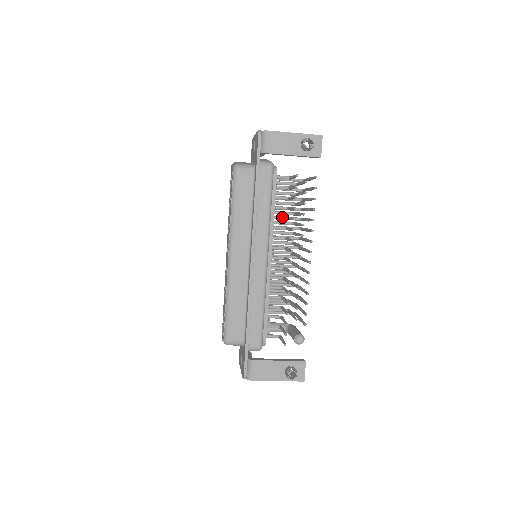
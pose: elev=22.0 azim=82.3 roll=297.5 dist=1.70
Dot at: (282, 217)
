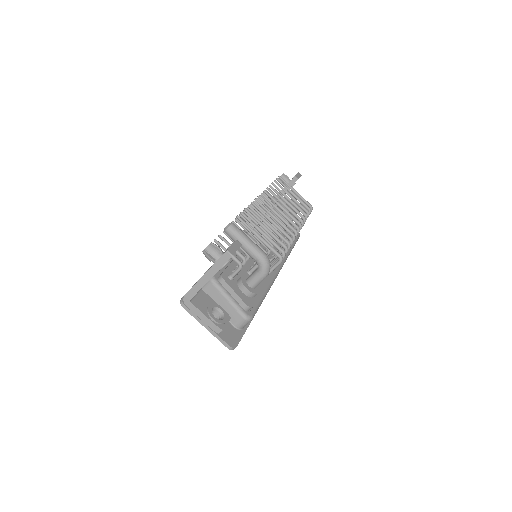
Dot at: occluded
